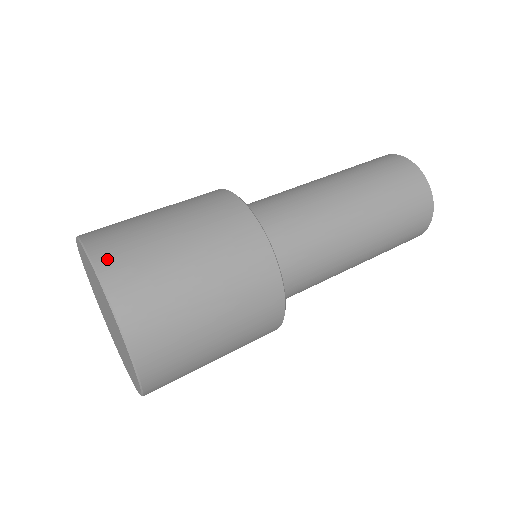
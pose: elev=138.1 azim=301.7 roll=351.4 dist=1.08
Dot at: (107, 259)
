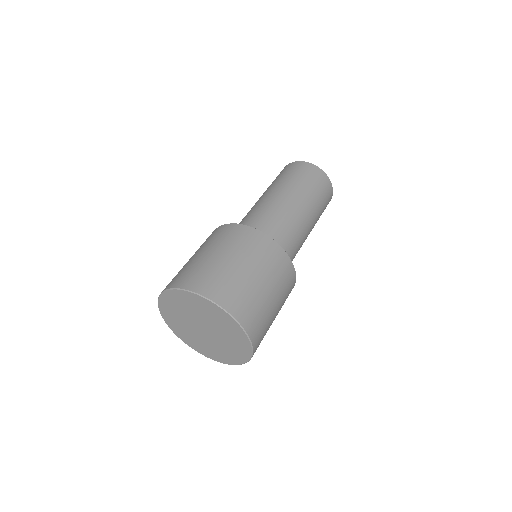
Dot at: (213, 293)
